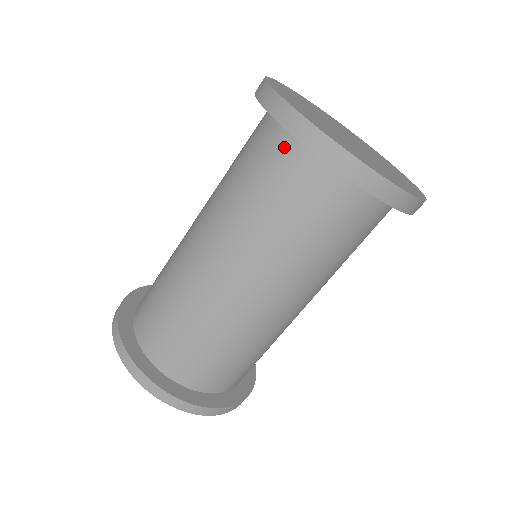
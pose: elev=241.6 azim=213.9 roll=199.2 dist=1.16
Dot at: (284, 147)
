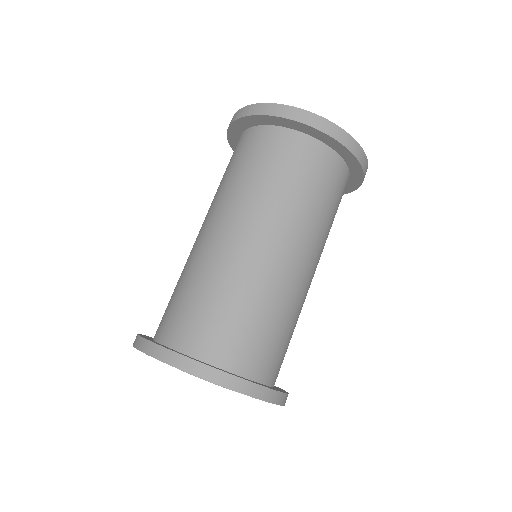
Dot at: (243, 139)
